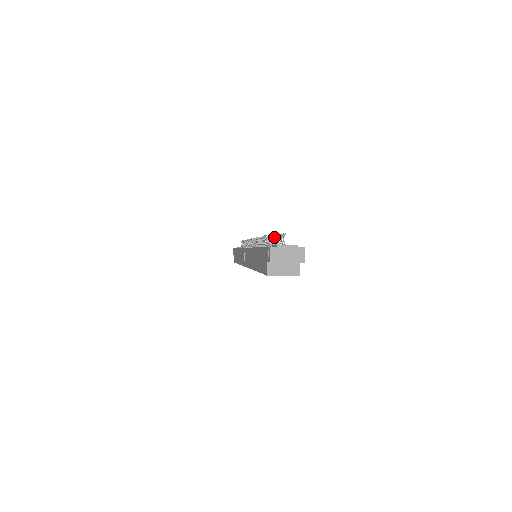
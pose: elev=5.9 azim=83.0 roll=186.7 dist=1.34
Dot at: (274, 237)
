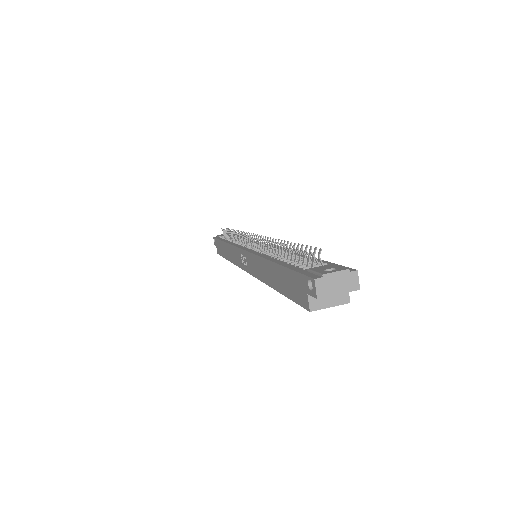
Dot at: (294, 246)
